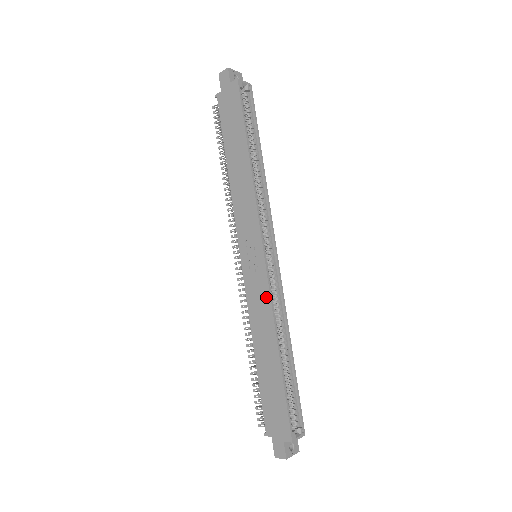
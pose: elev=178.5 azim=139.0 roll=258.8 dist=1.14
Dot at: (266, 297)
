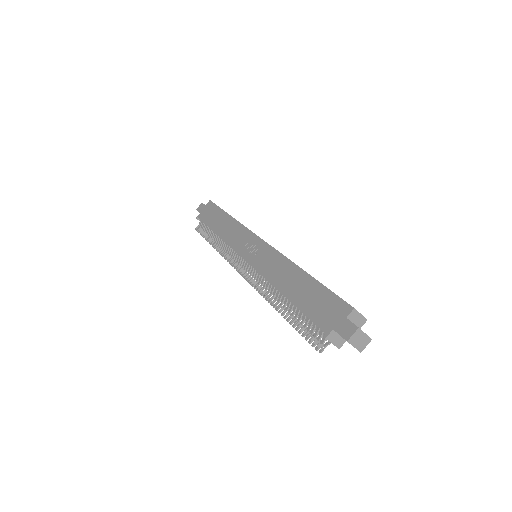
Dot at: (274, 254)
